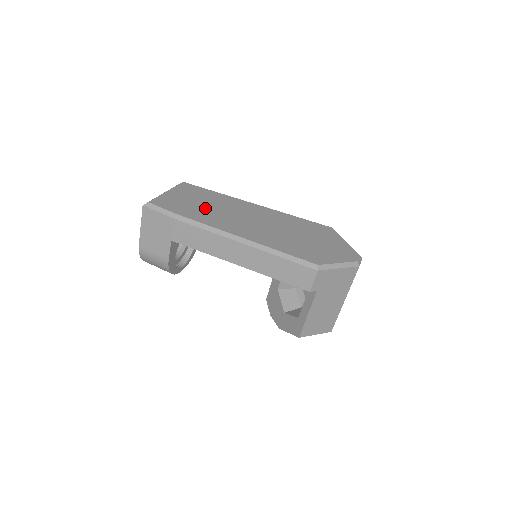
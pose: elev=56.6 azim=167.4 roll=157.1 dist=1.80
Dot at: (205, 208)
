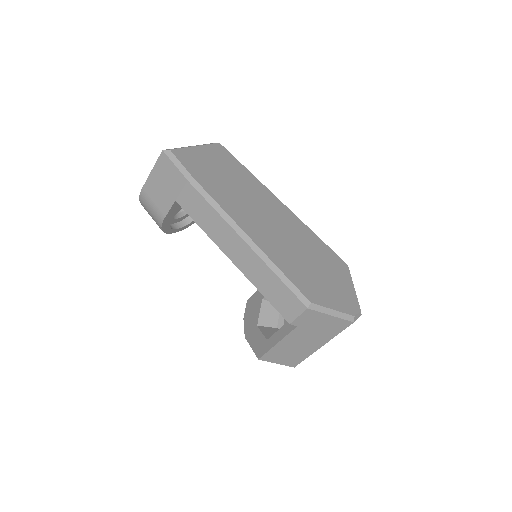
Dot at: (226, 183)
